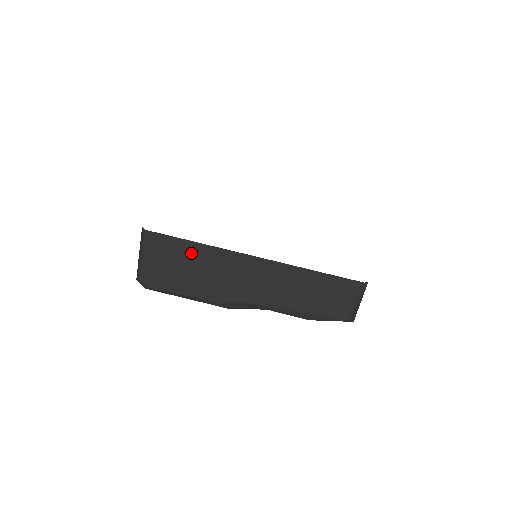
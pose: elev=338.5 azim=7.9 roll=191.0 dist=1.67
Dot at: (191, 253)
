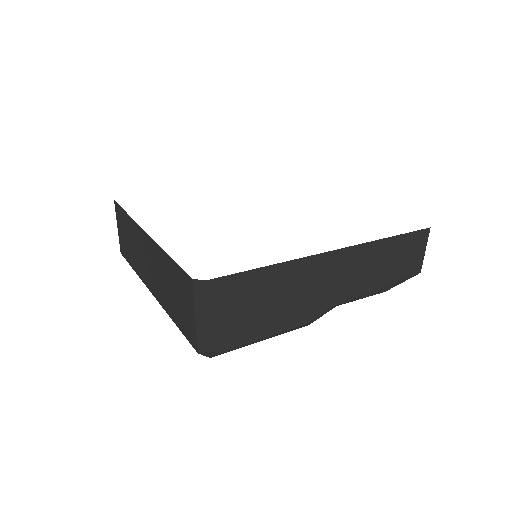
Dot at: (268, 281)
